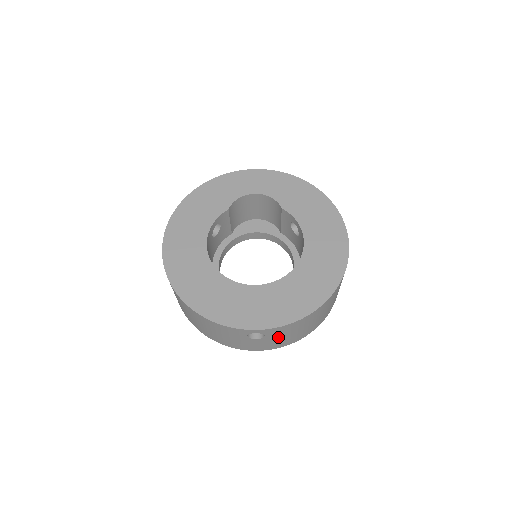
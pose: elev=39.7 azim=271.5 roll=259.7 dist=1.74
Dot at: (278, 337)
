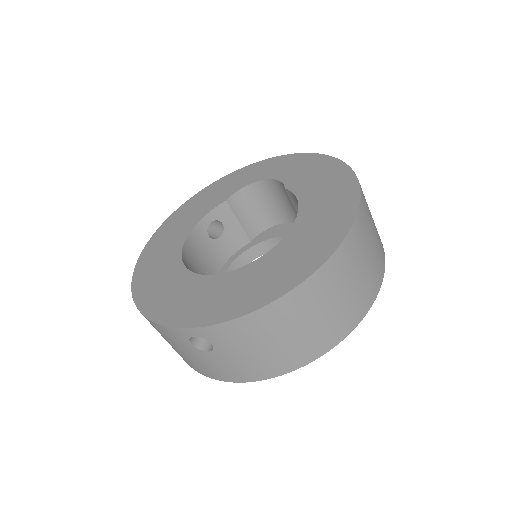
Dot at: (238, 351)
